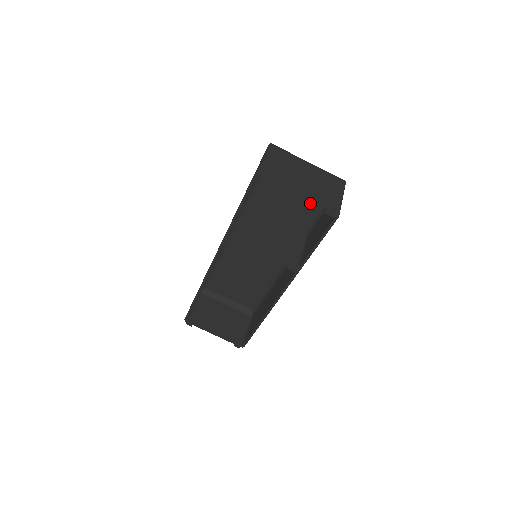
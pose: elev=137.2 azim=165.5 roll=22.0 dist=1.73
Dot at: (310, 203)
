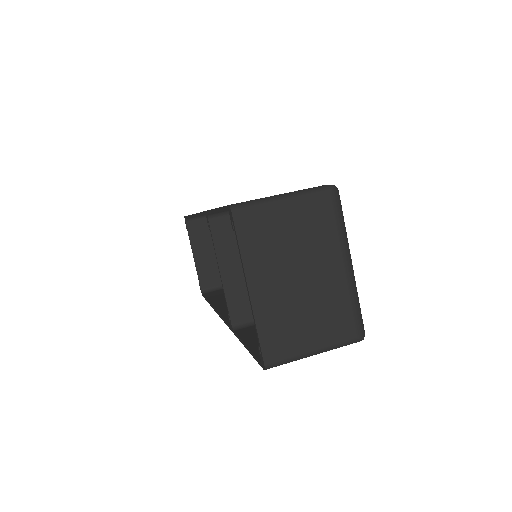
Dot at: occluded
